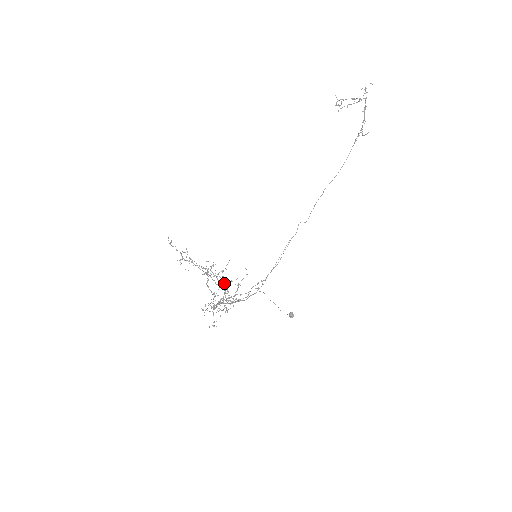
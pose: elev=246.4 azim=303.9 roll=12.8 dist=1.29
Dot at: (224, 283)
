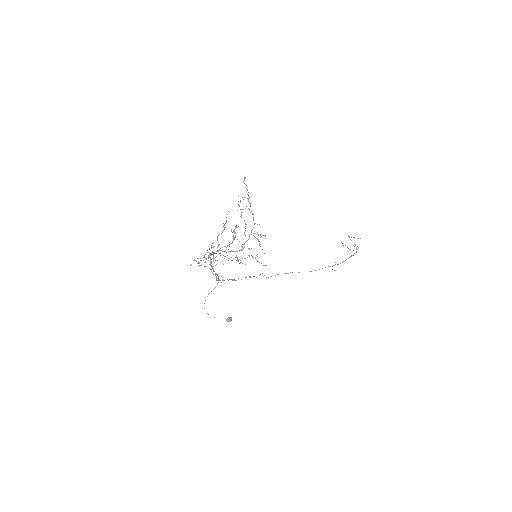
Dot at: (243, 244)
